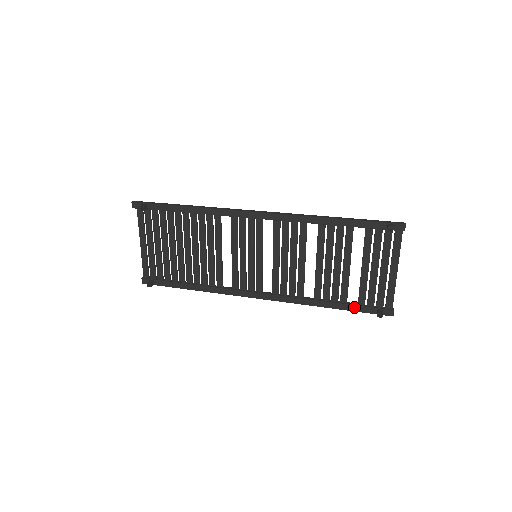
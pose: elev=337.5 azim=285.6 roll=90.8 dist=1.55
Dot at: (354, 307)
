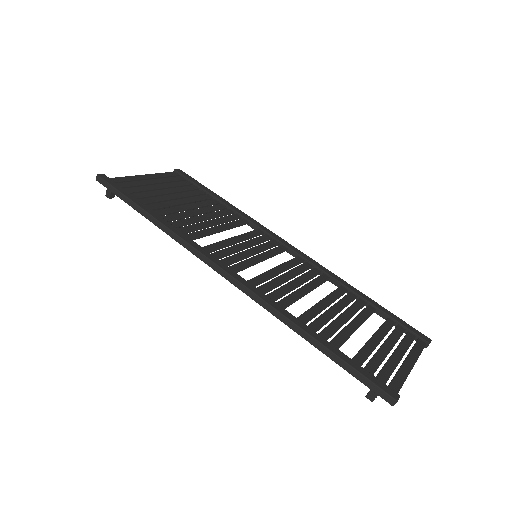
Dot at: (383, 317)
